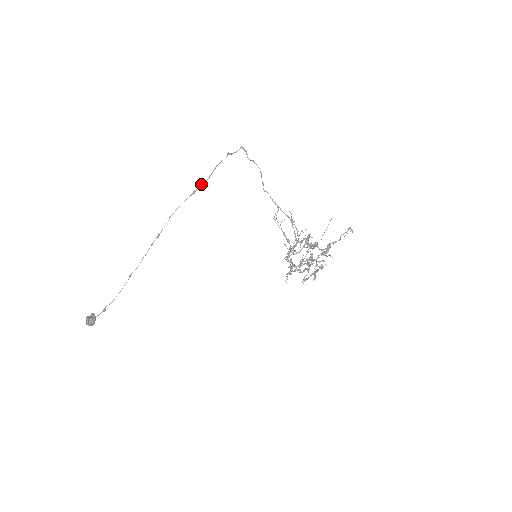
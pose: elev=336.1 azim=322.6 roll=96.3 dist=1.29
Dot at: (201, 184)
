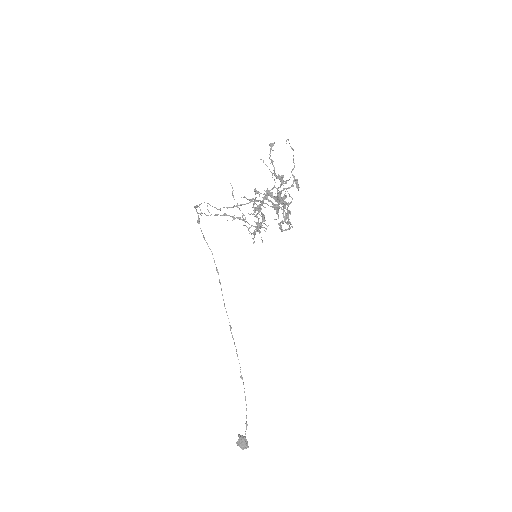
Dot at: occluded
